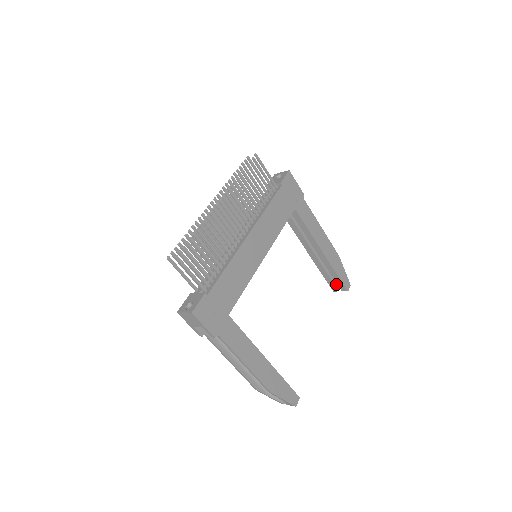
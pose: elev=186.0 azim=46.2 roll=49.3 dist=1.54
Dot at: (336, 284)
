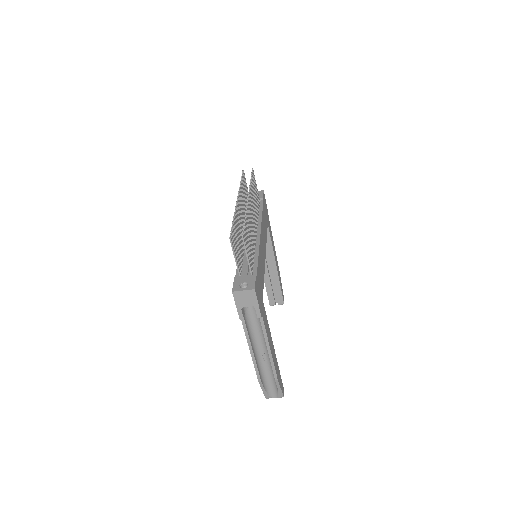
Dot at: (274, 298)
